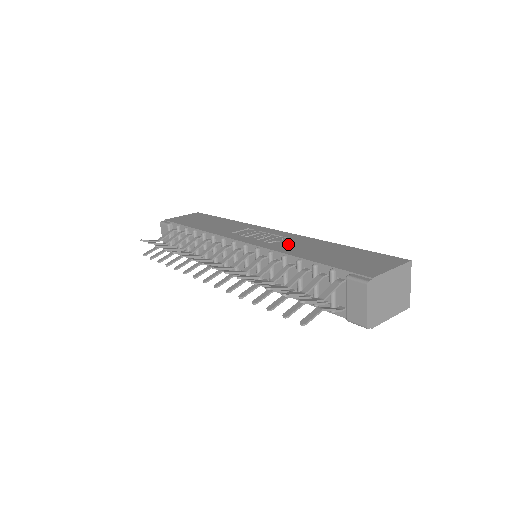
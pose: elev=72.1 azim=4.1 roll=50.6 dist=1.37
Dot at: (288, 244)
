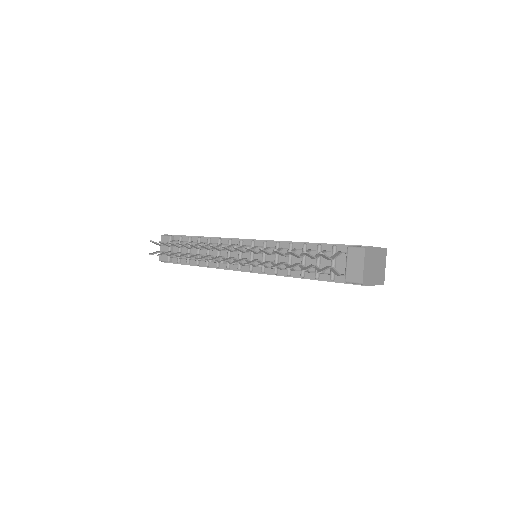
Dot at: occluded
